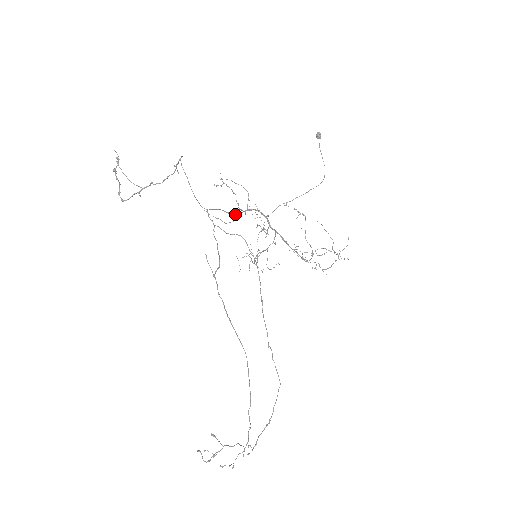
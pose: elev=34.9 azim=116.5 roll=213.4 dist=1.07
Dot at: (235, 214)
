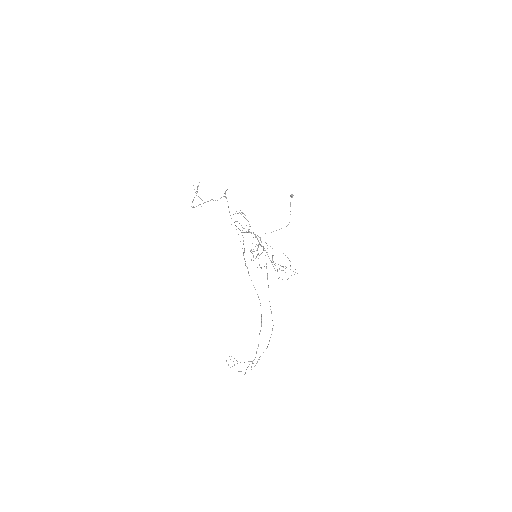
Dot at: (243, 232)
